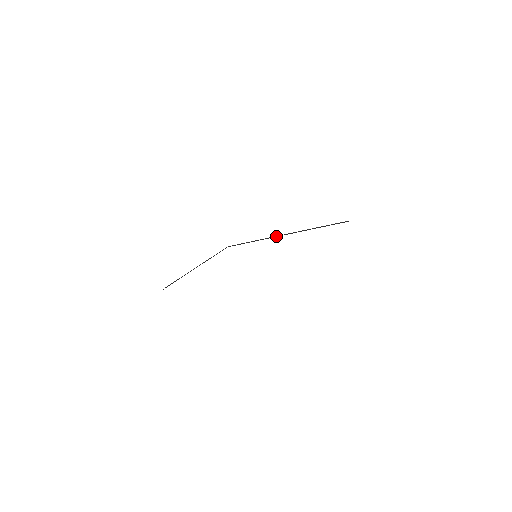
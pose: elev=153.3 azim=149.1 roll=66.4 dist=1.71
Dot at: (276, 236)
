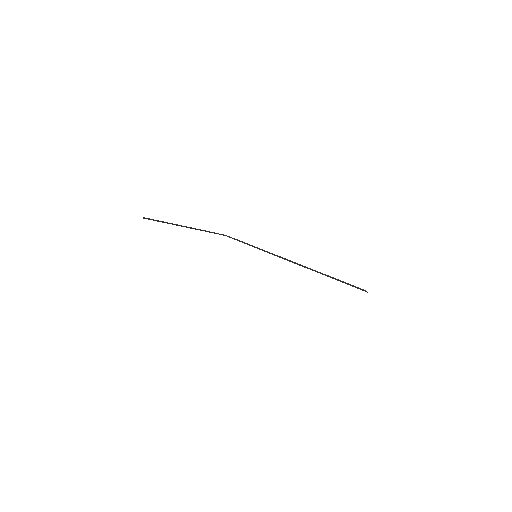
Dot at: (282, 257)
